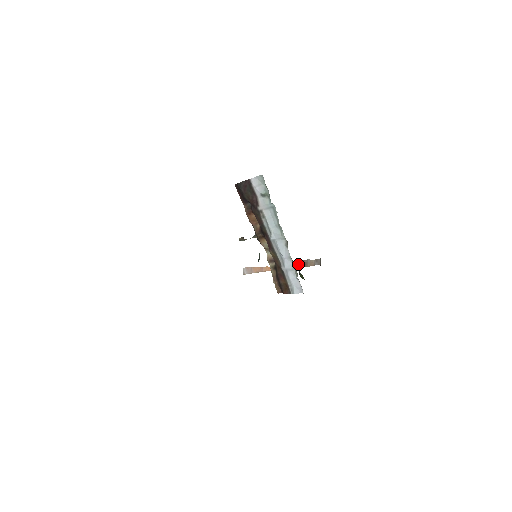
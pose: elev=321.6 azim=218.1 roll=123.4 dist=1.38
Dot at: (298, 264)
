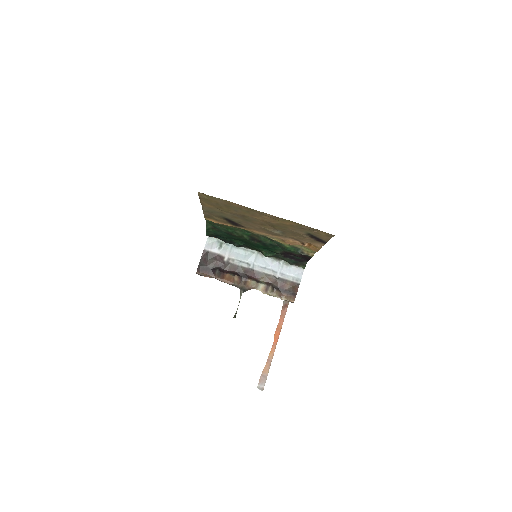
Dot at: (283, 313)
